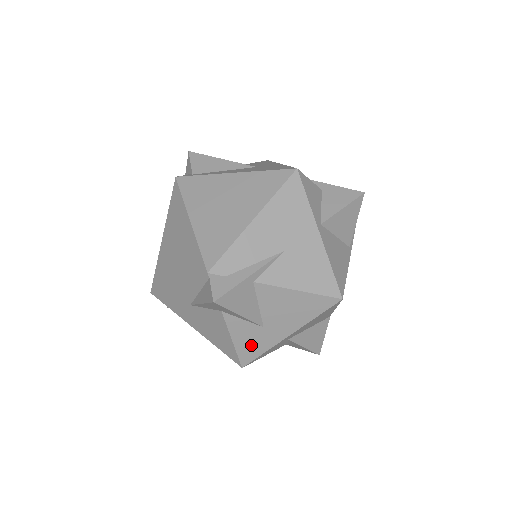
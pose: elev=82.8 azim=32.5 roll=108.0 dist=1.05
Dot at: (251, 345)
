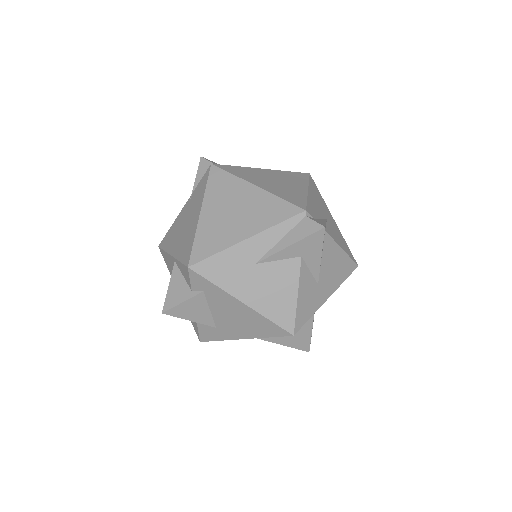
Dot at: (306, 305)
